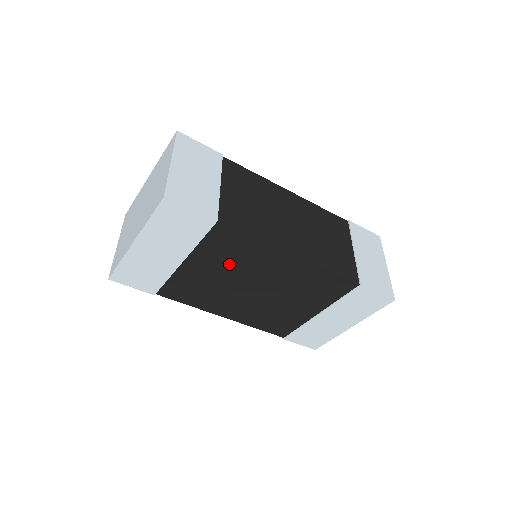
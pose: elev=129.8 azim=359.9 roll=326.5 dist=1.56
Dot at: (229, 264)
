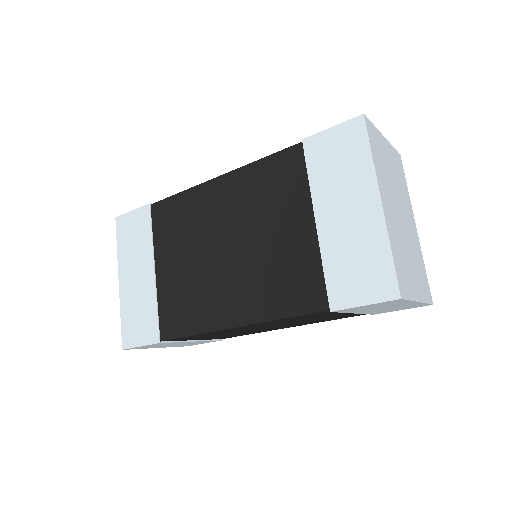
Dot at: (185, 239)
